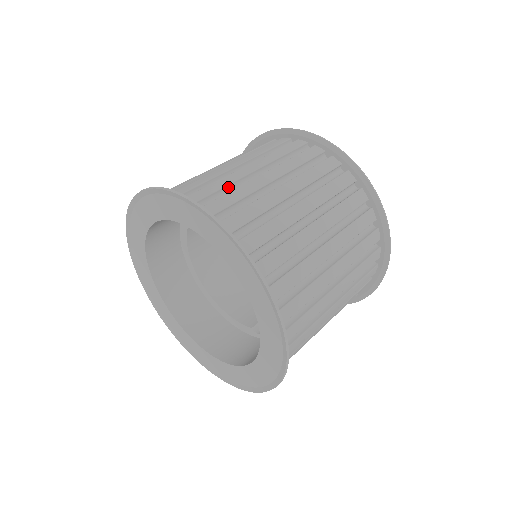
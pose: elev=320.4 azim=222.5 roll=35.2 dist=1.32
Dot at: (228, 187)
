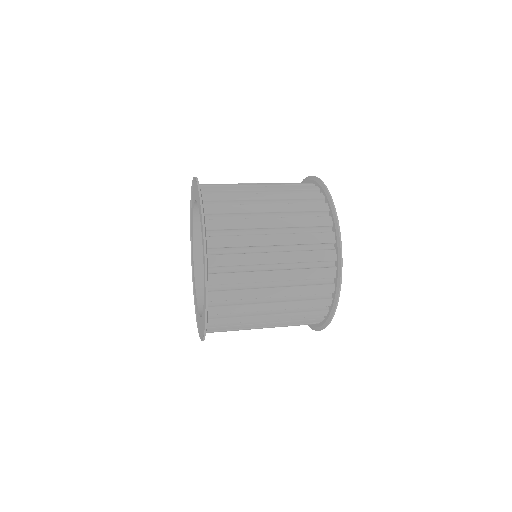
Dot at: occluded
